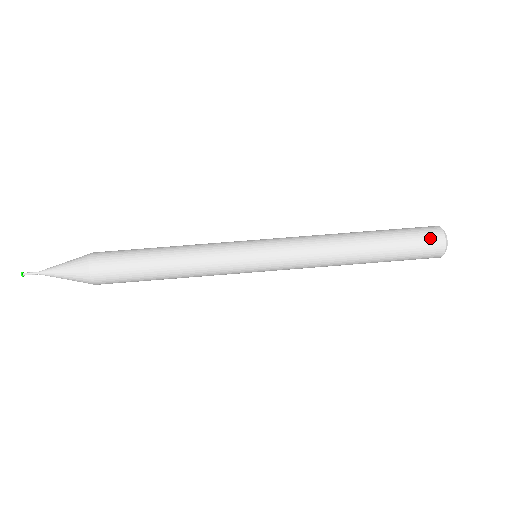
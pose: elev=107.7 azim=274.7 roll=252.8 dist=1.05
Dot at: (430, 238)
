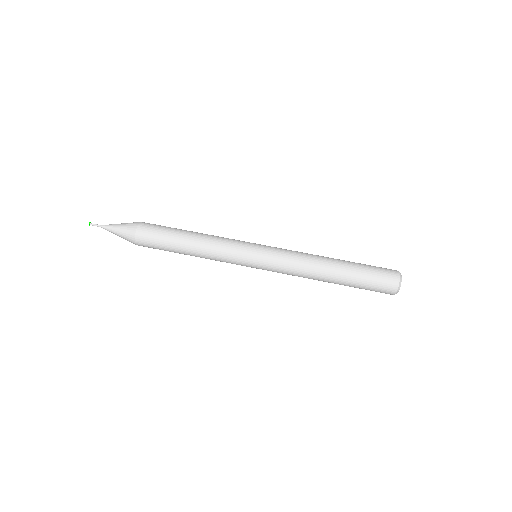
Dot at: (387, 284)
